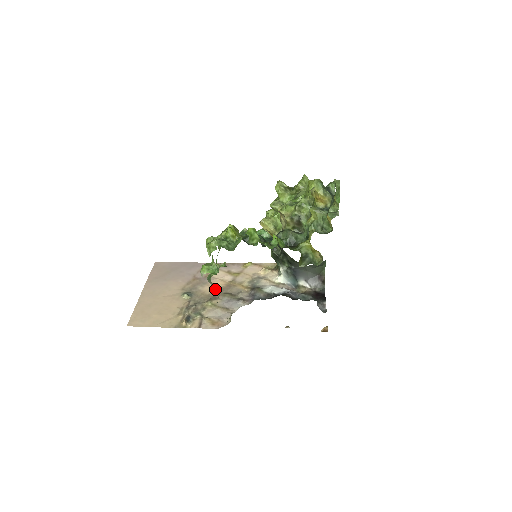
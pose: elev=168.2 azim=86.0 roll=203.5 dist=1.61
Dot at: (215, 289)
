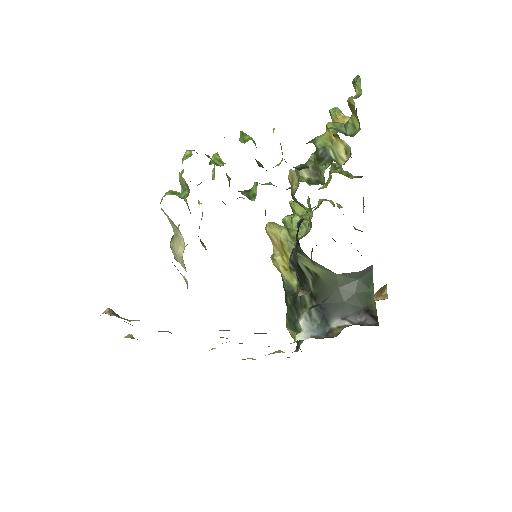
Dot at: occluded
